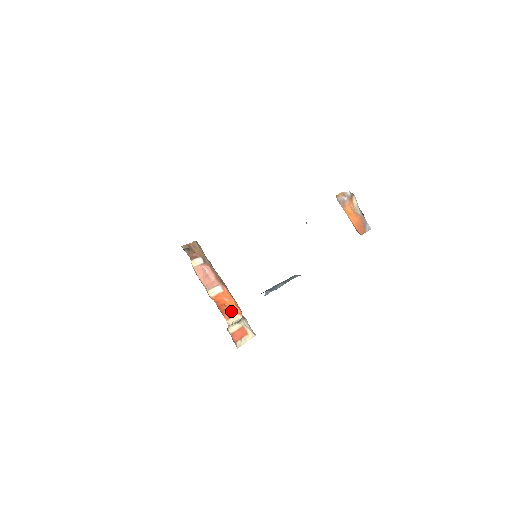
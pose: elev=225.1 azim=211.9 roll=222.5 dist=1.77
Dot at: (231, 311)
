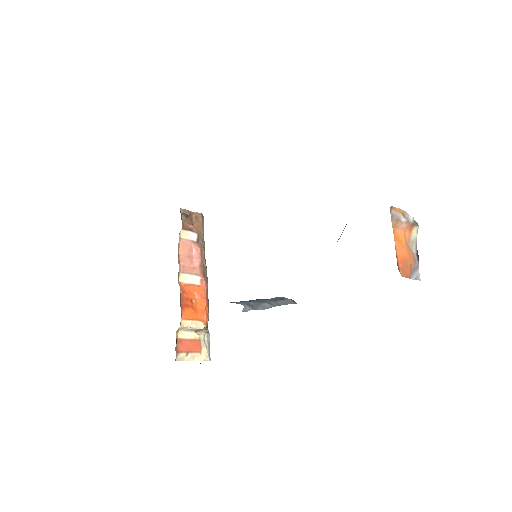
Dot at: (195, 312)
